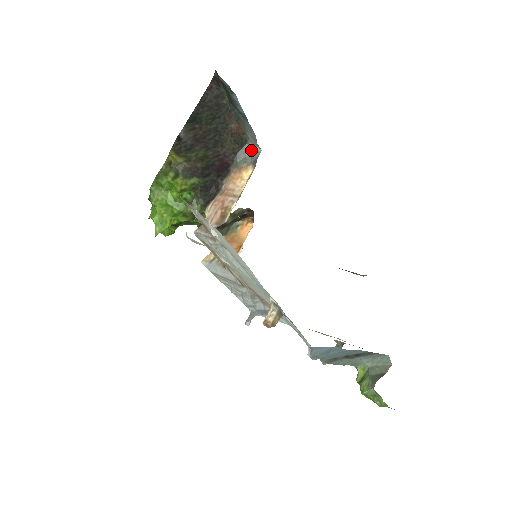
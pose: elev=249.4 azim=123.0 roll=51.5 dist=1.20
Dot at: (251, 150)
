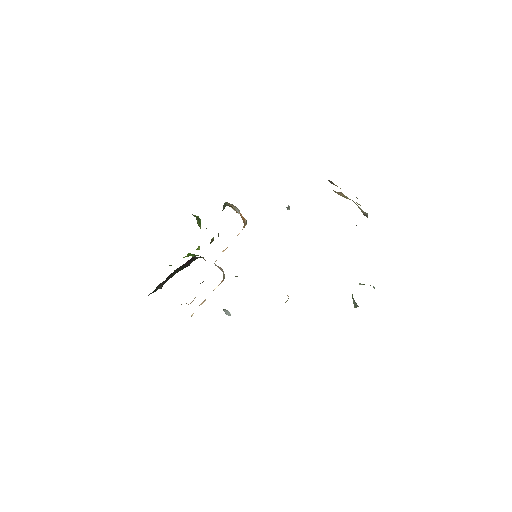
Dot at: occluded
